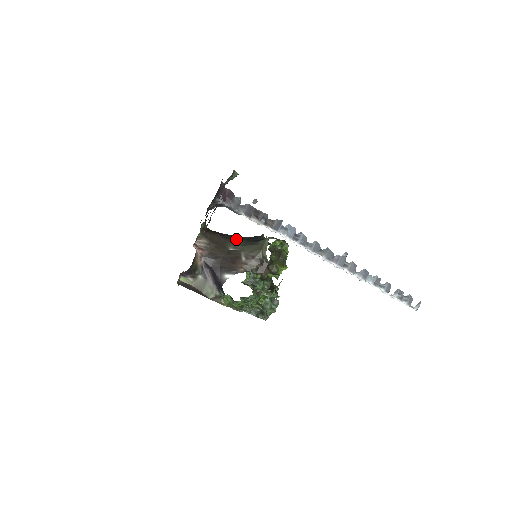
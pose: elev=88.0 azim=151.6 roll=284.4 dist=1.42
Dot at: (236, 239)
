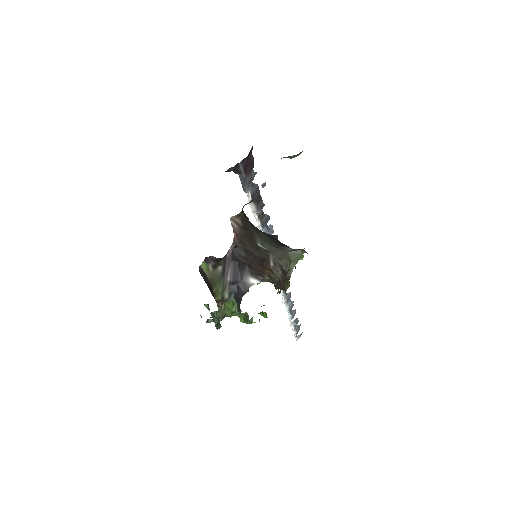
Dot at: (259, 231)
